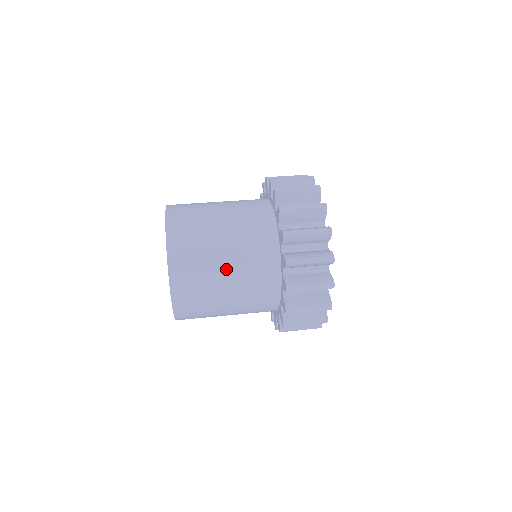
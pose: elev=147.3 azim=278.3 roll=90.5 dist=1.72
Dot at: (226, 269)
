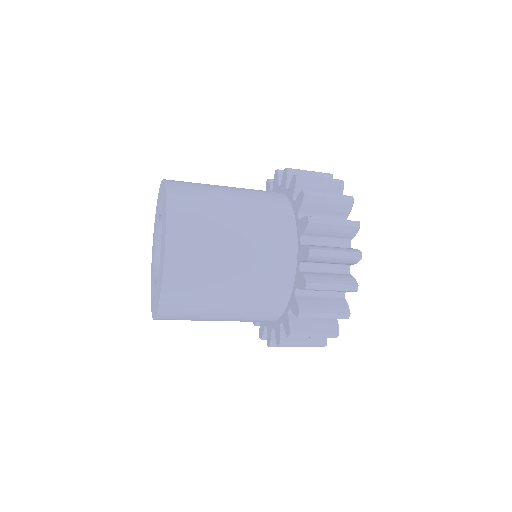
Dot at: (235, 231)
